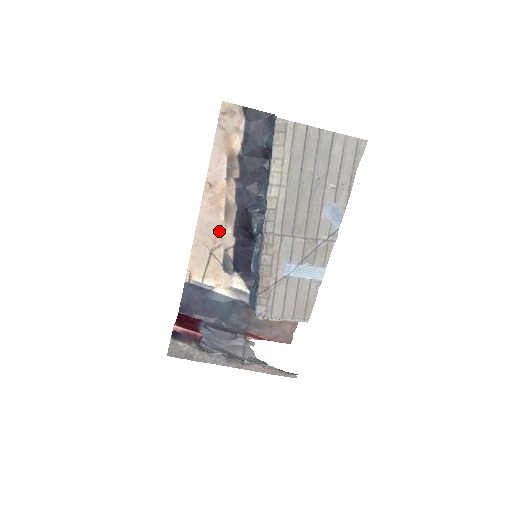
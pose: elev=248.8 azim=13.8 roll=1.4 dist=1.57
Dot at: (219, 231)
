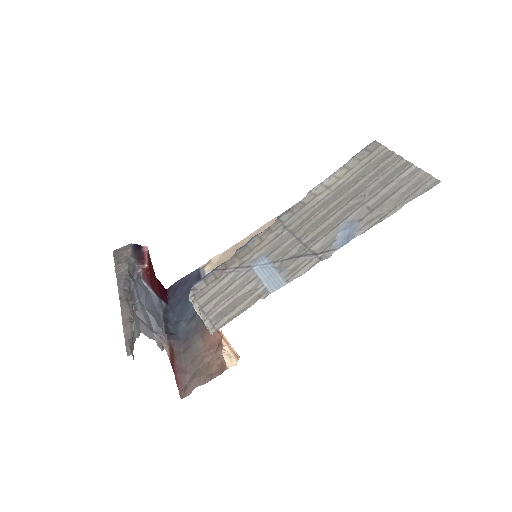
Dot at: occluded
